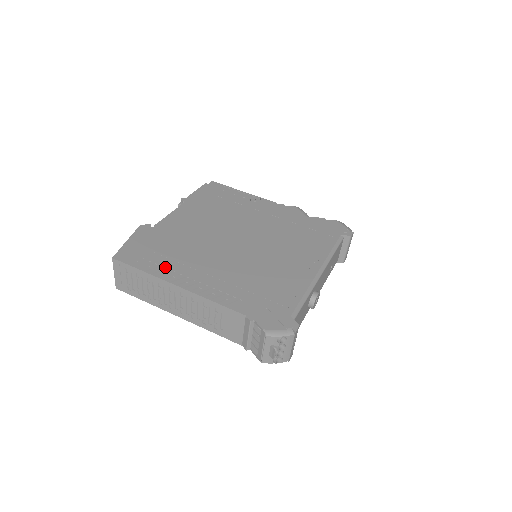
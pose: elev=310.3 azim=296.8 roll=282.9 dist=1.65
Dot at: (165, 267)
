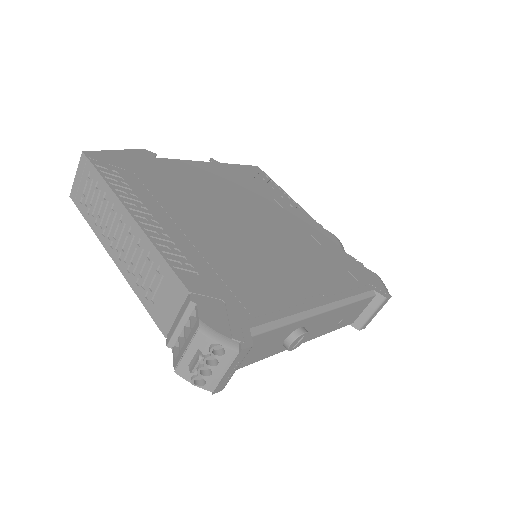
Dot at: (135, 192)
